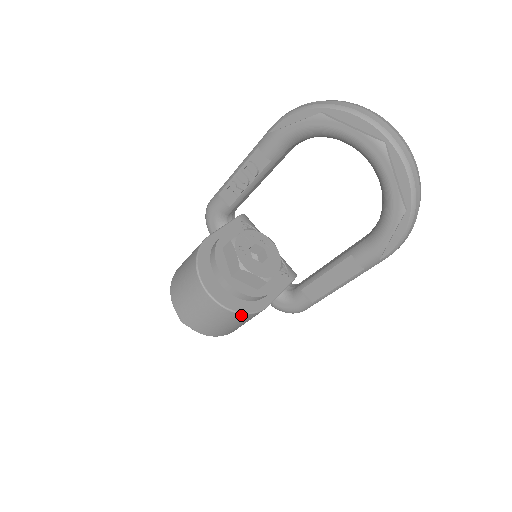
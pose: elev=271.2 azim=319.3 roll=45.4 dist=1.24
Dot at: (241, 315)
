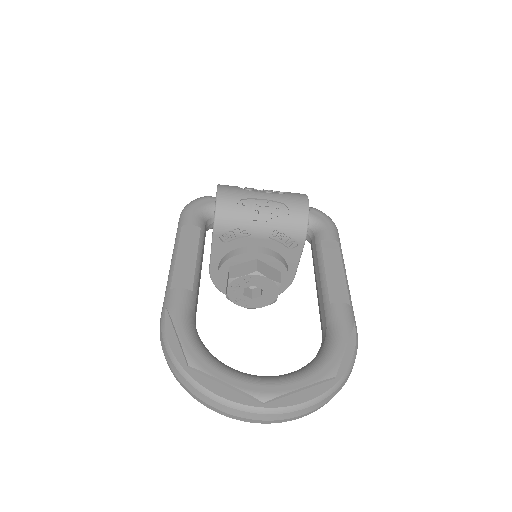
Dot at: occluded
